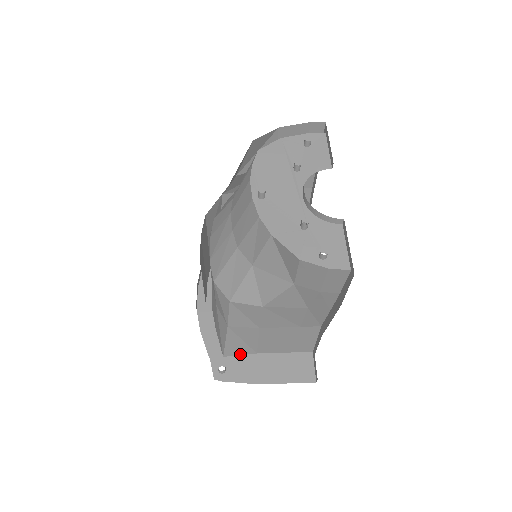
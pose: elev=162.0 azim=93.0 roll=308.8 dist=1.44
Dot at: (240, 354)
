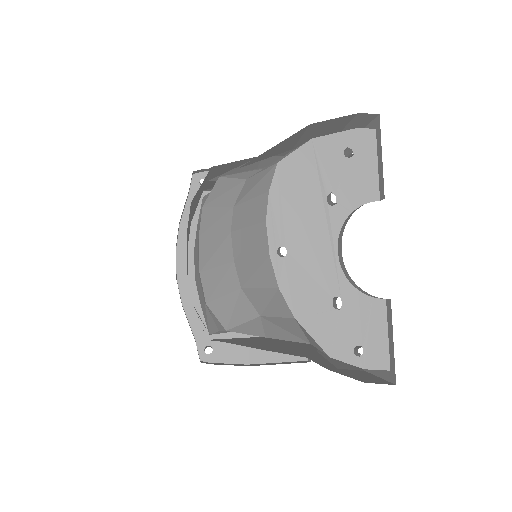
Dot at: (228, 332)
